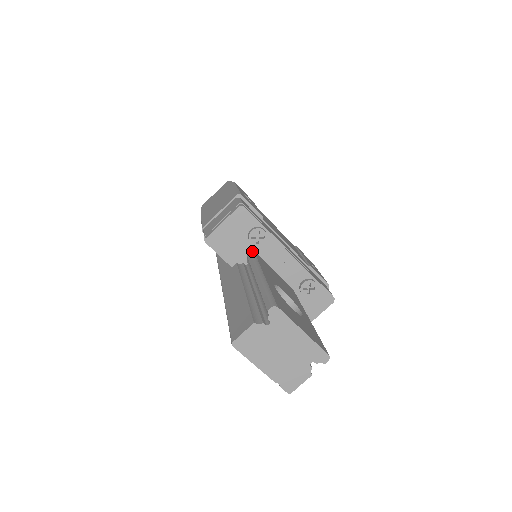
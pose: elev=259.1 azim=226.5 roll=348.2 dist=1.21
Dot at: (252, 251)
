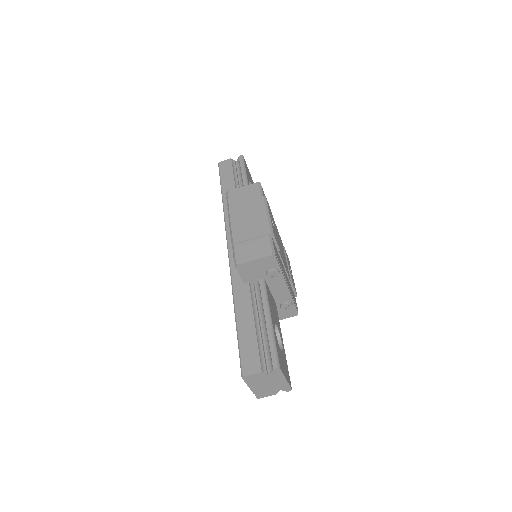
Dot at: (264, 280)
